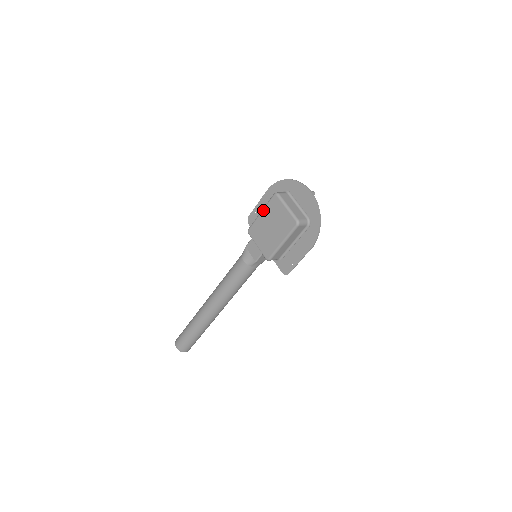
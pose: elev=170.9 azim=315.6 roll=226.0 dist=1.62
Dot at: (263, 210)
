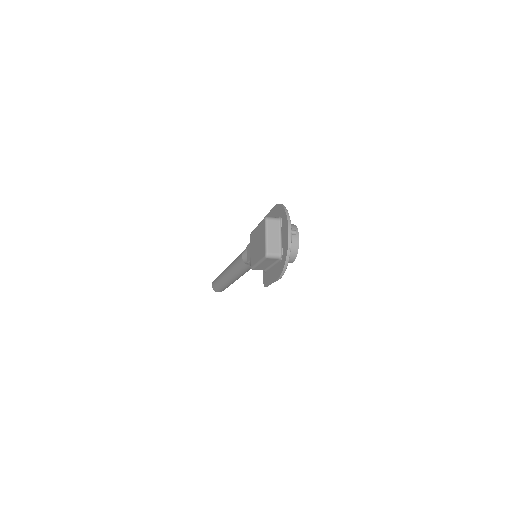
Dot at: (258, 225)
